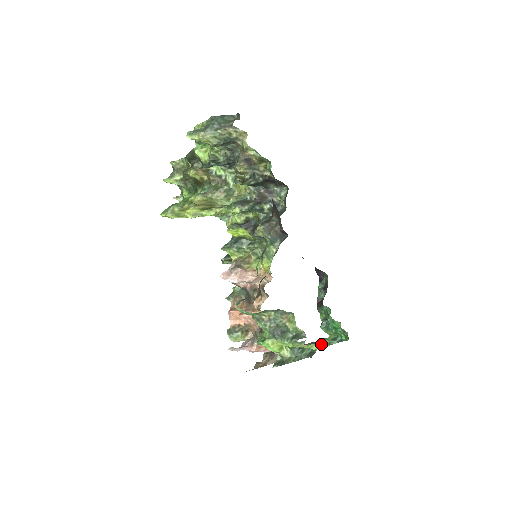
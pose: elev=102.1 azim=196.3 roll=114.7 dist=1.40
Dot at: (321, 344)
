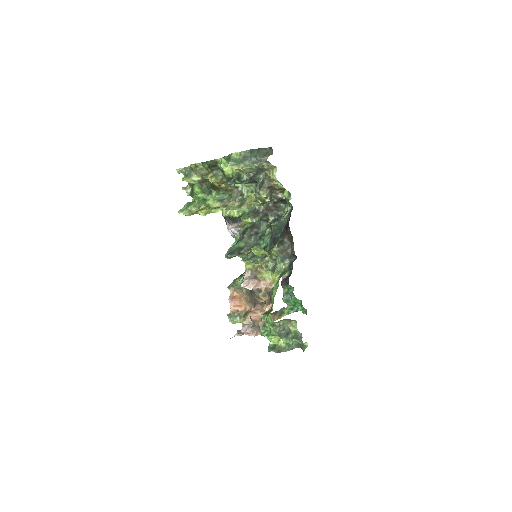
Dot at: (282, 313)
